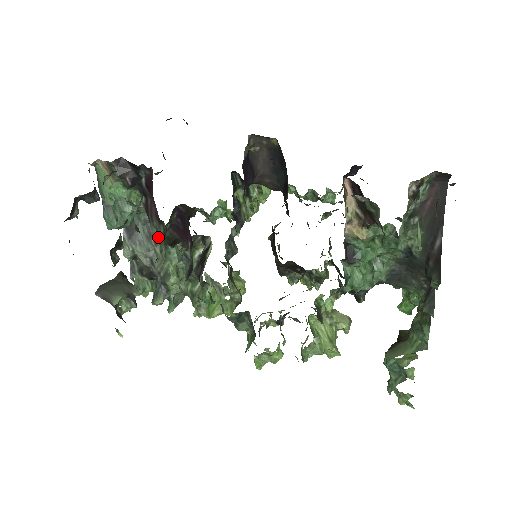
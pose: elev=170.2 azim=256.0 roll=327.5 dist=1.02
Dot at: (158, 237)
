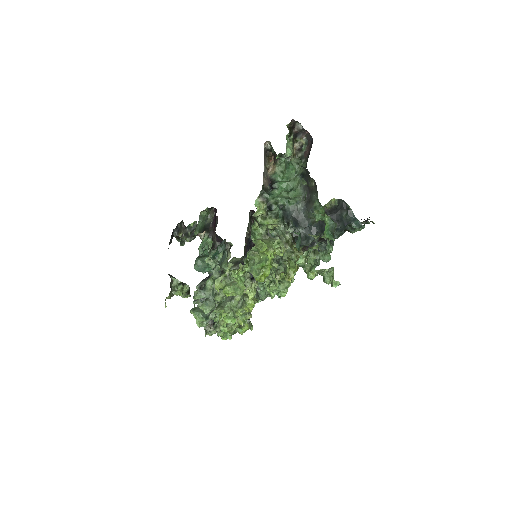
Dot at: occluded
